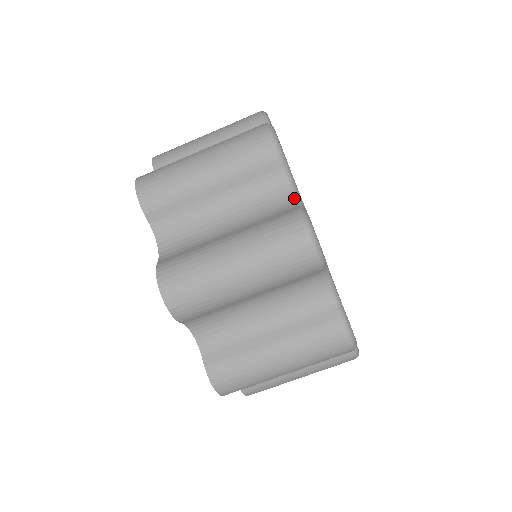
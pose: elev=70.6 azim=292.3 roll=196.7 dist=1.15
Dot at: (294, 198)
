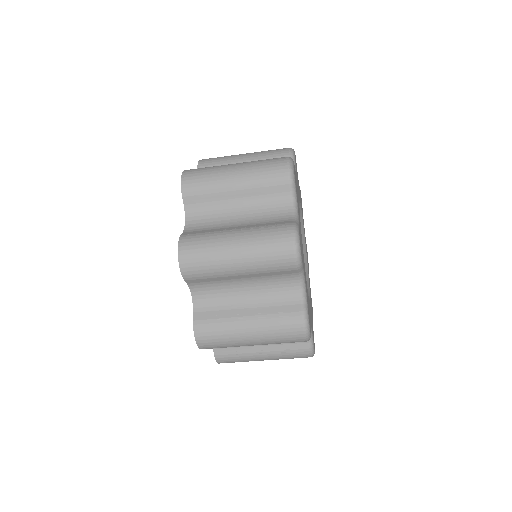
Dot at: occluded
